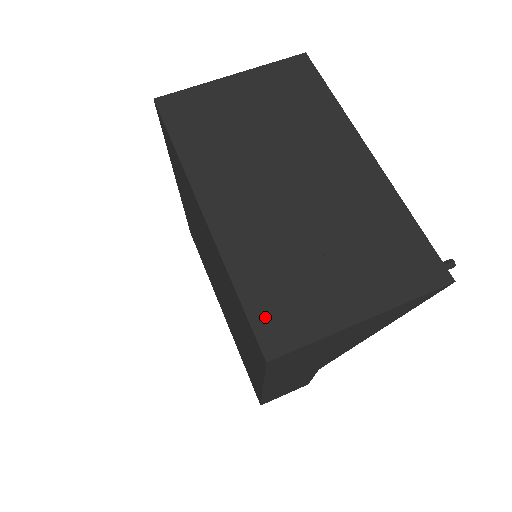
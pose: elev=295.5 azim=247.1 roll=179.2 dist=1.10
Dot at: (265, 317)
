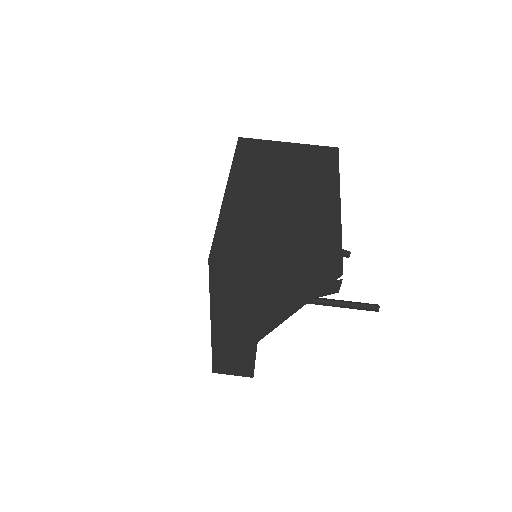
Dot at: (223, 242)
